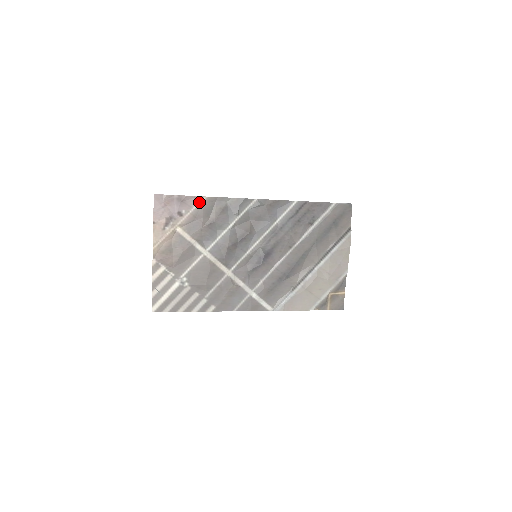
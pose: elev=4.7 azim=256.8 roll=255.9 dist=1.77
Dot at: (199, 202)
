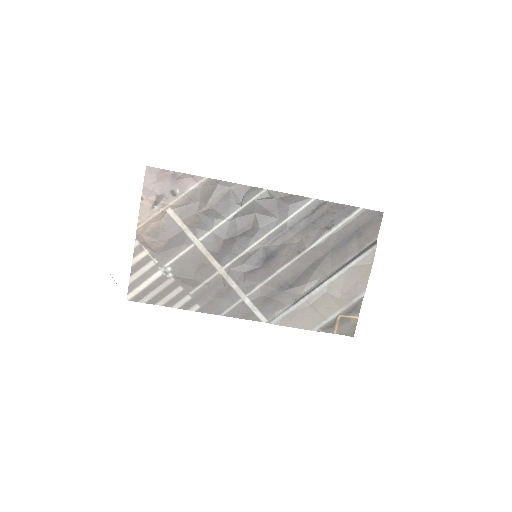
Dot at: (197, 183)
